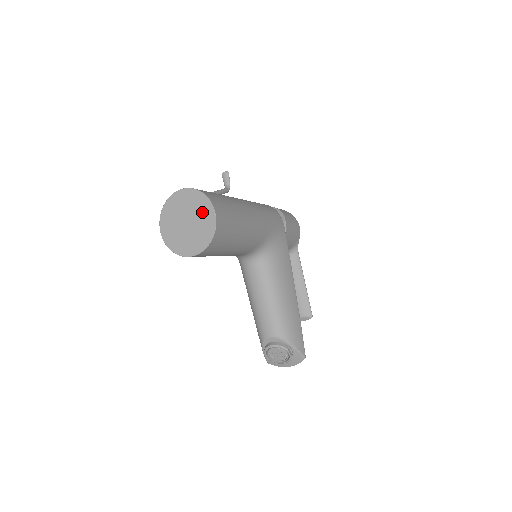
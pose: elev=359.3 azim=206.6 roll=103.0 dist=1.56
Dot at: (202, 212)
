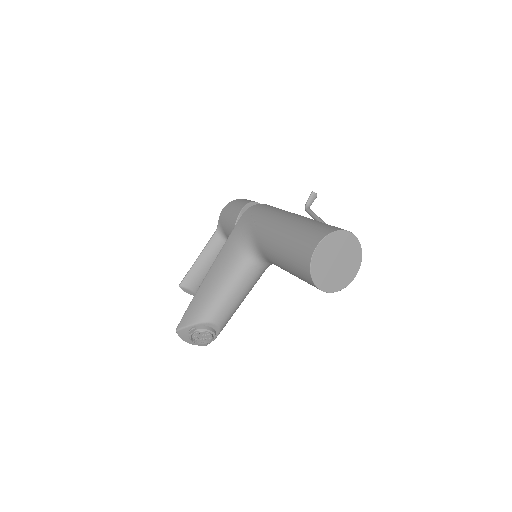
Dot at: (351, 266)
